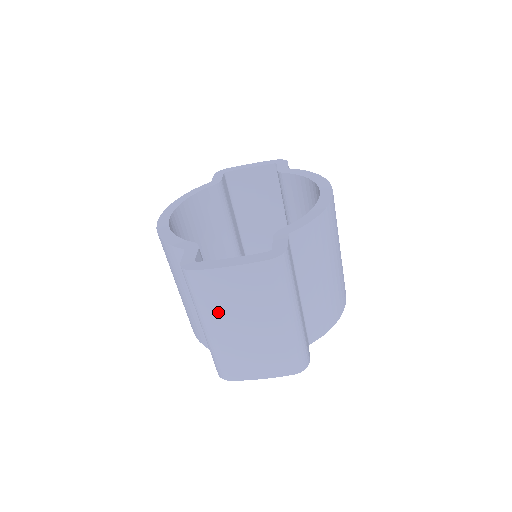
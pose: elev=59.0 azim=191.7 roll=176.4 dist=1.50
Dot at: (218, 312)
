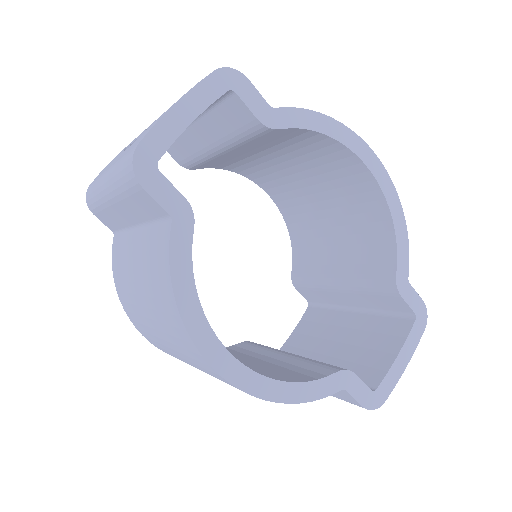
Dot at: occluded
